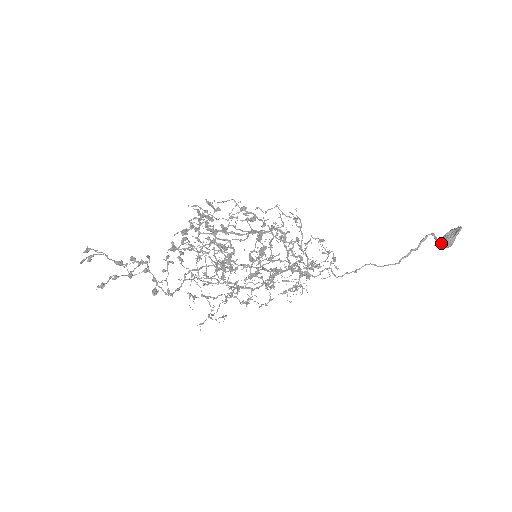
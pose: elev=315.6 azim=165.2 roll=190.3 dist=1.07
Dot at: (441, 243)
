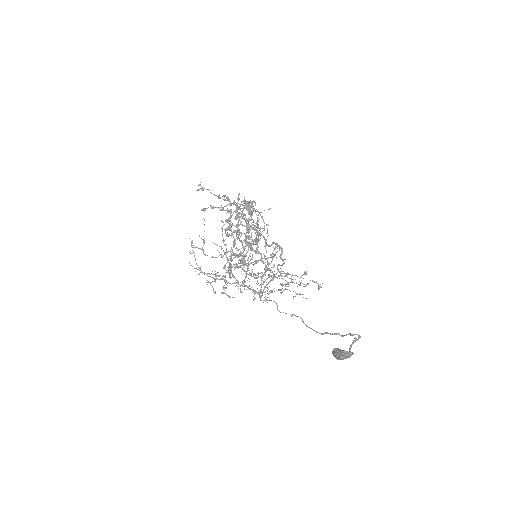
Dot at: (333, 352)
